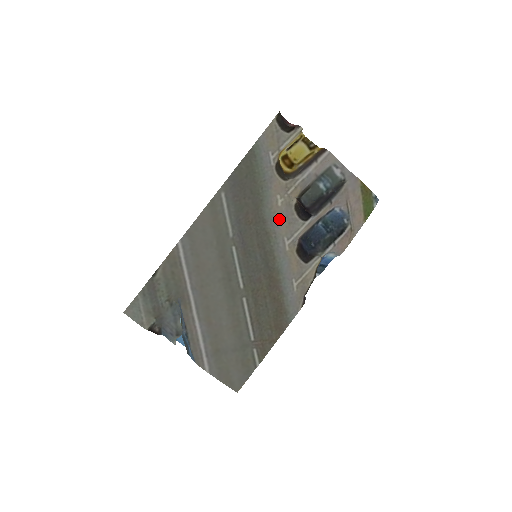
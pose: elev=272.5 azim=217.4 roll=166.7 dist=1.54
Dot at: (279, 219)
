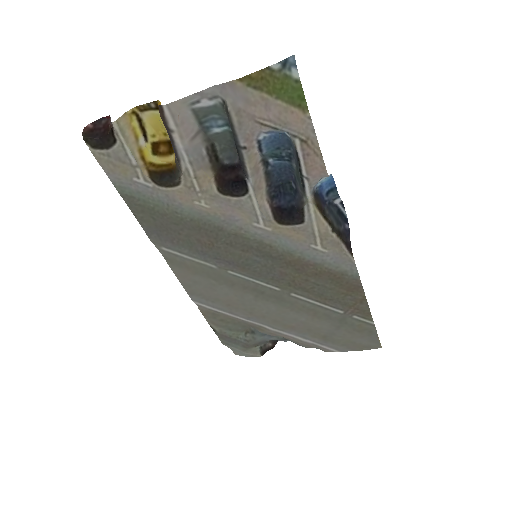
Dot at: (227, 213)
